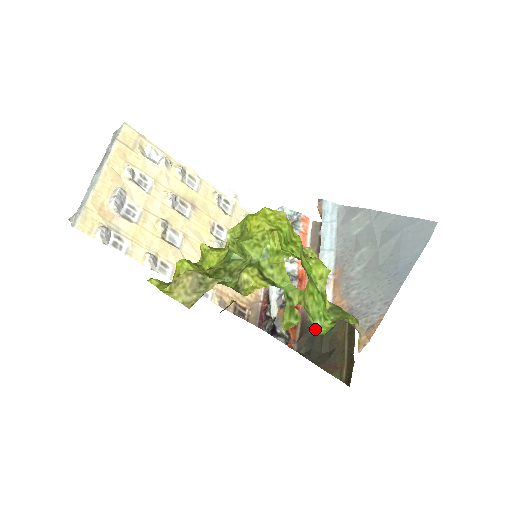
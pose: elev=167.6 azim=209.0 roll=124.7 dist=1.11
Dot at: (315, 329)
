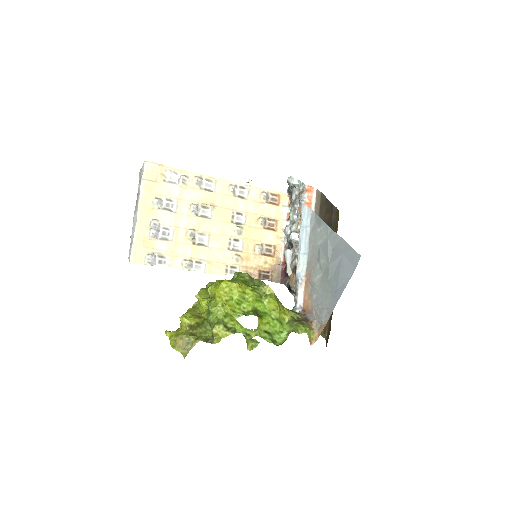
Dot at: (276, 340)
